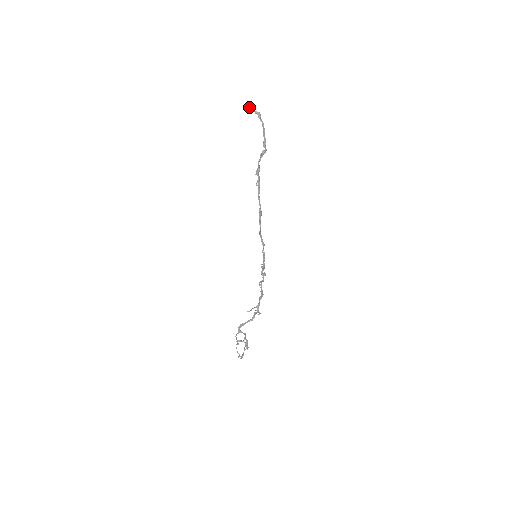
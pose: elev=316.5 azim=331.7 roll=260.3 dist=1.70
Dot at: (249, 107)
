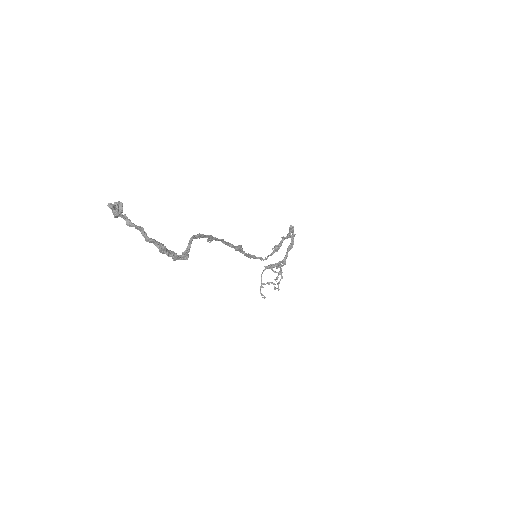
Dot at: occluded
